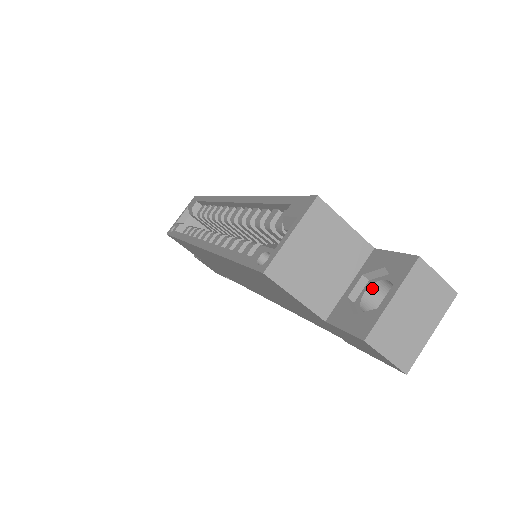
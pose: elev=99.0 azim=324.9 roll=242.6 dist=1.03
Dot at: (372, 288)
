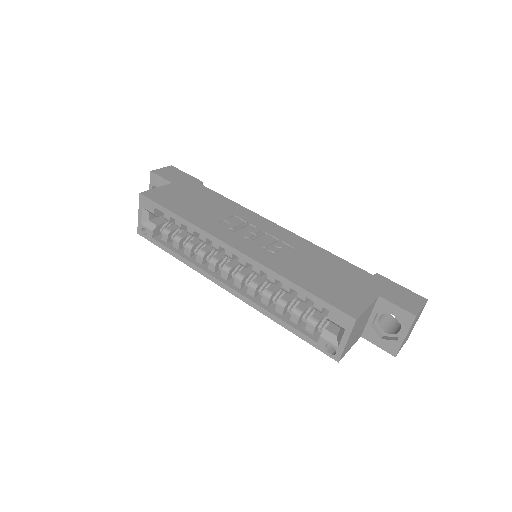
Dot at: occluded
